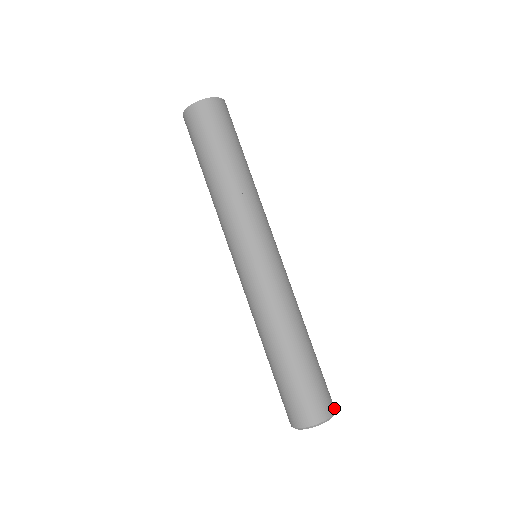
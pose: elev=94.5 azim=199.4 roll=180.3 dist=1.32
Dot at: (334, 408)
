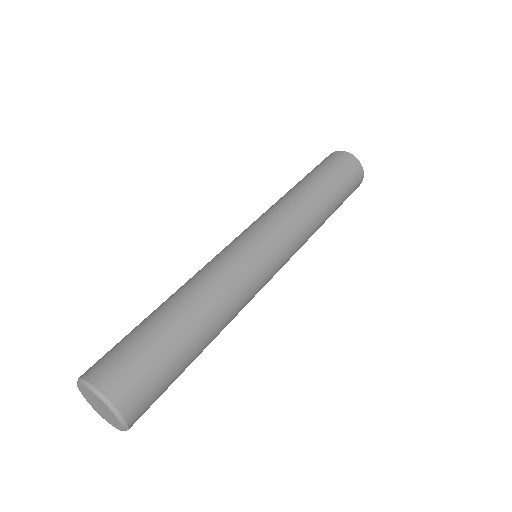
Dot at: (130, 417)
